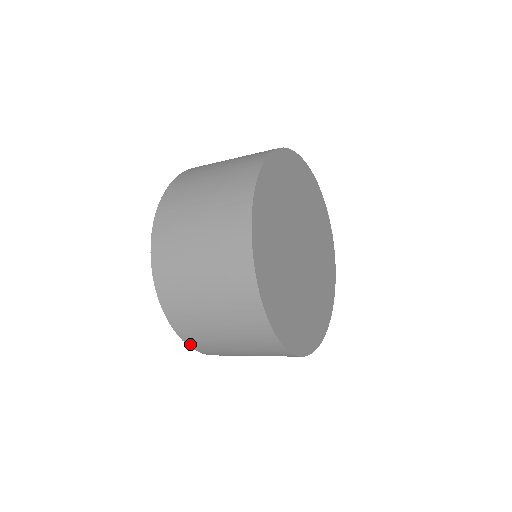
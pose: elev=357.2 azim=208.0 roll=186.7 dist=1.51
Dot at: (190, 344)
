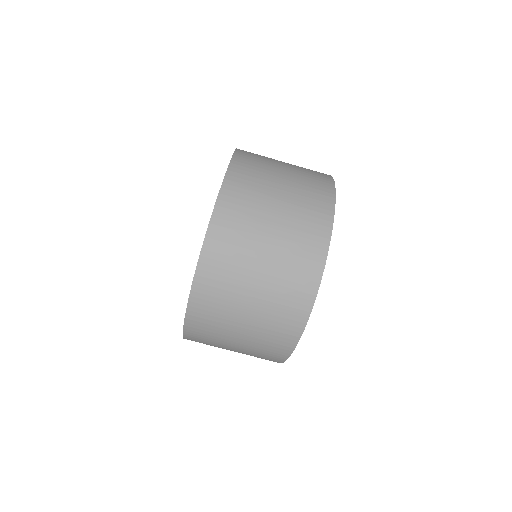
Dot at: (187, 338)
